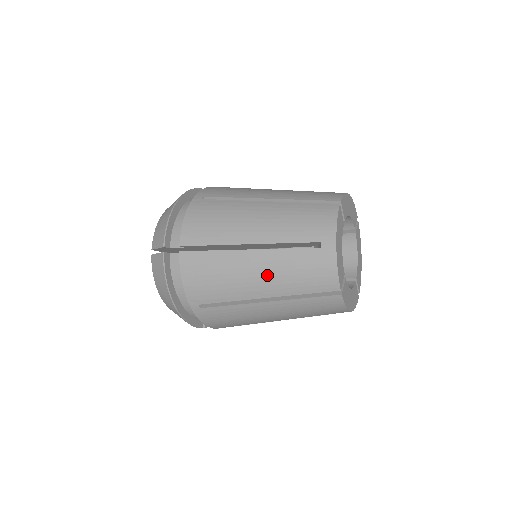
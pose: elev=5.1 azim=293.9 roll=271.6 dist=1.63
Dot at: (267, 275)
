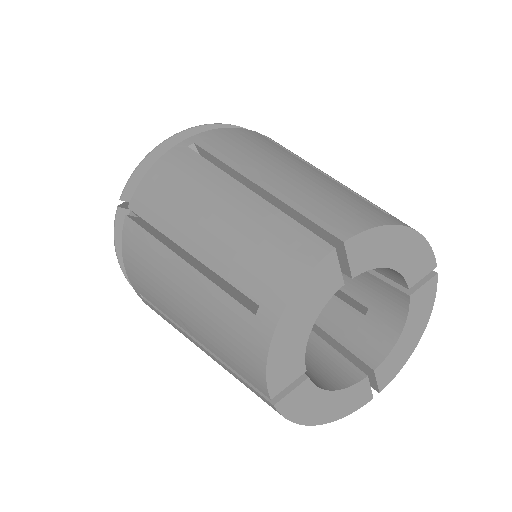
Dot at: (190, 308)
